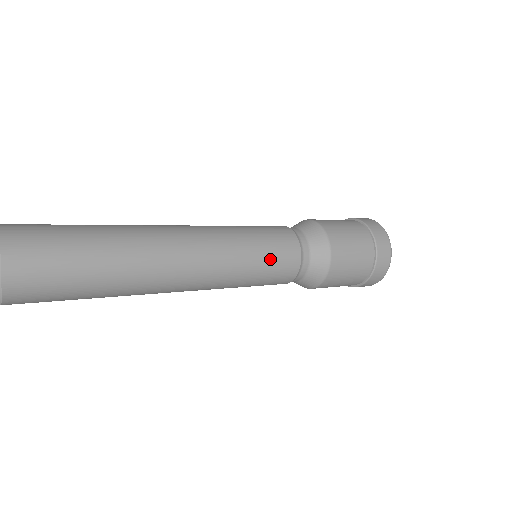
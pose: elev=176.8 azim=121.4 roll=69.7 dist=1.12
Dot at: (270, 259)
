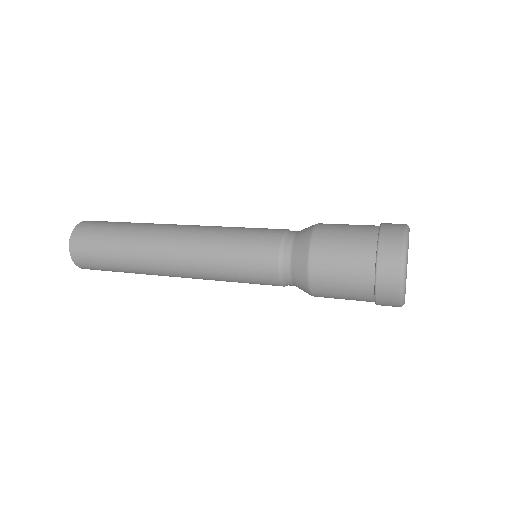
Dot at: (244, 268)
